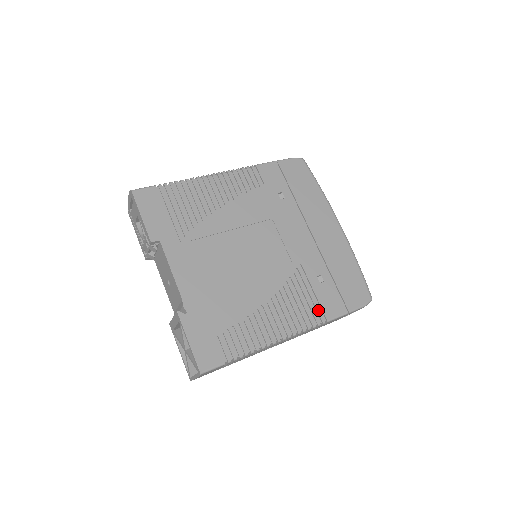
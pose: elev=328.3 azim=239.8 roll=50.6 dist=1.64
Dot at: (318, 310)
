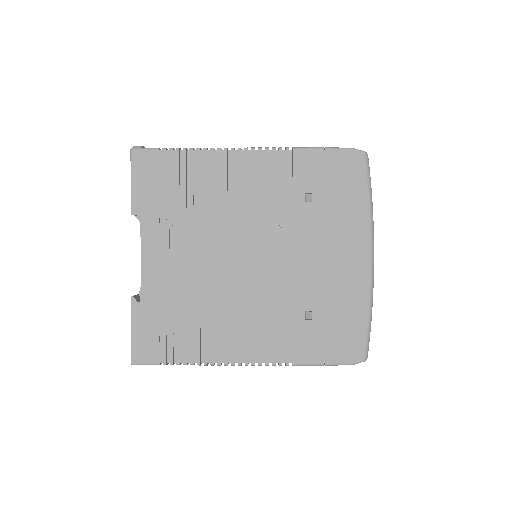
Dot at: (287, 349)
